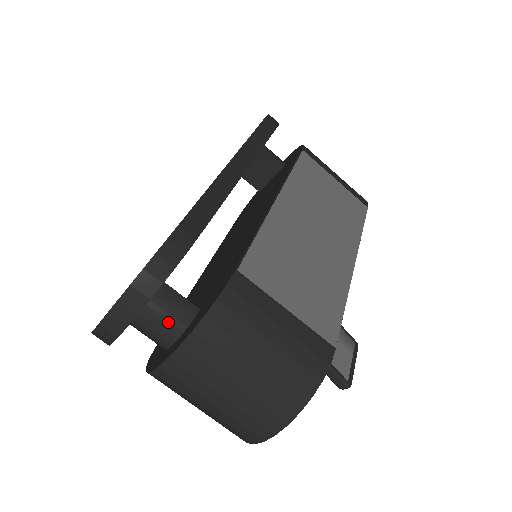
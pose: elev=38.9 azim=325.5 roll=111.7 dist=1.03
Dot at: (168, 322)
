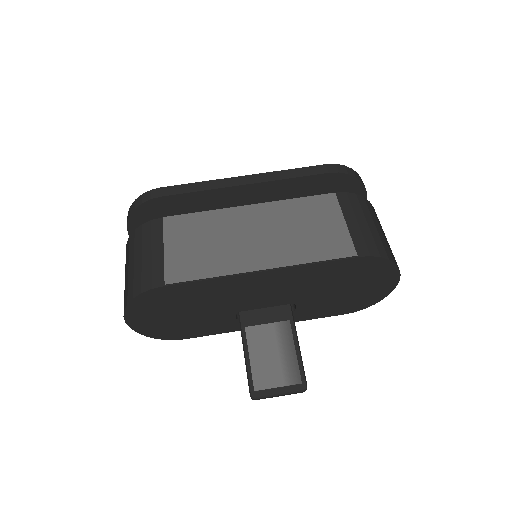
Dot at: occluded
